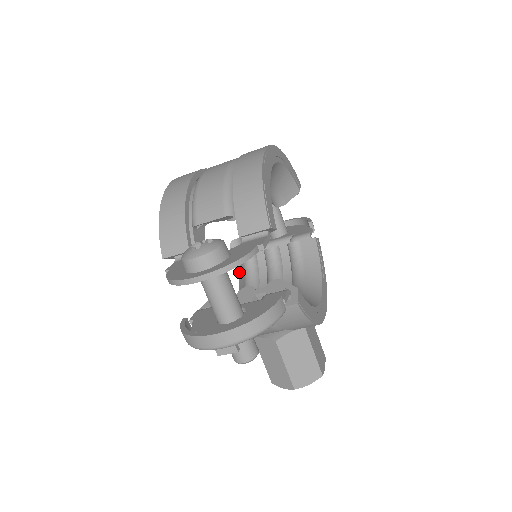
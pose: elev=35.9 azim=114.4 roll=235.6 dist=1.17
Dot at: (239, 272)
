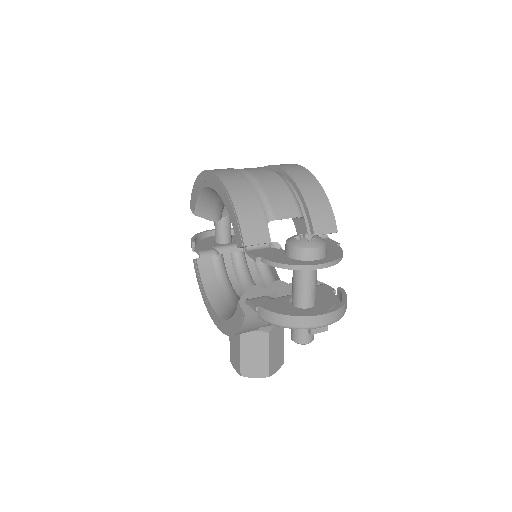
Dot at: (203, 271)
